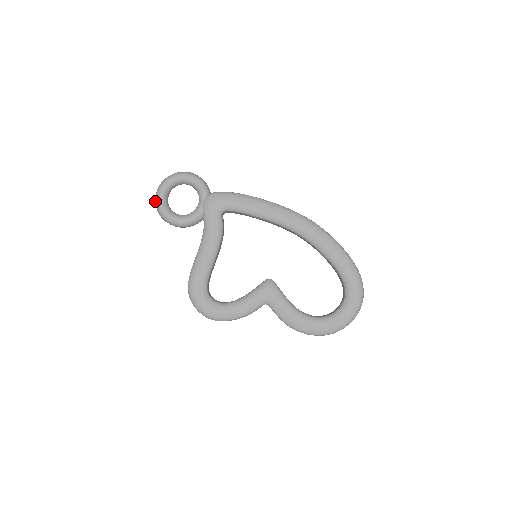
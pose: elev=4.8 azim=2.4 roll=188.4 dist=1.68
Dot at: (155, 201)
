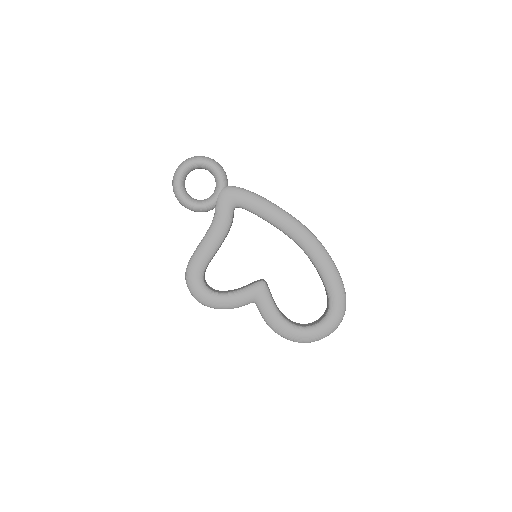
Dot at: (173, 179)
